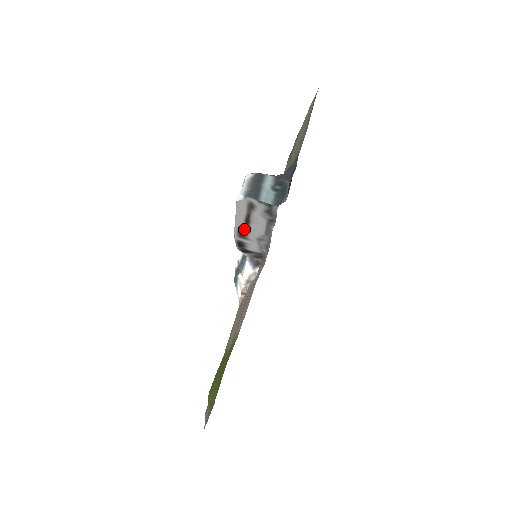
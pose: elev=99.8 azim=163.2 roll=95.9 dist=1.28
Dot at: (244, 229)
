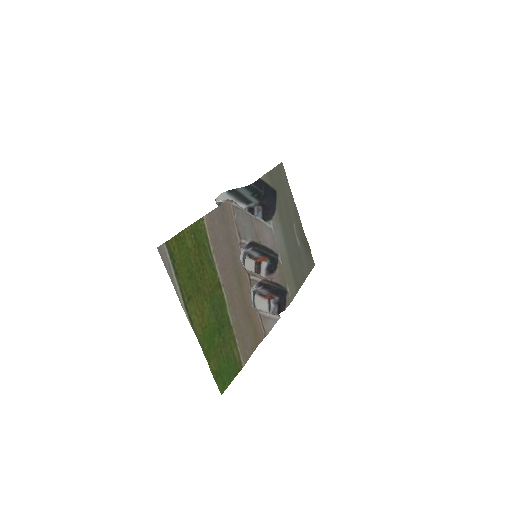
Dot at: occluded
